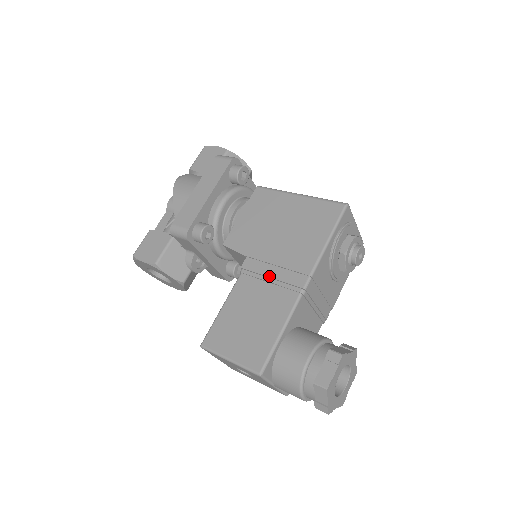
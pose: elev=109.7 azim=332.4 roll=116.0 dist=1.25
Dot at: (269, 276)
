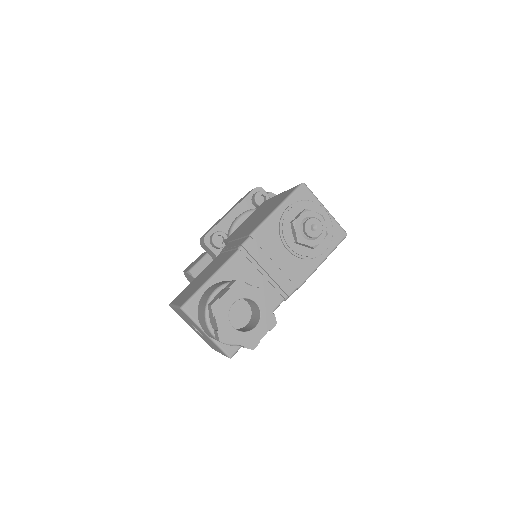
Dot at: (230, 247)
